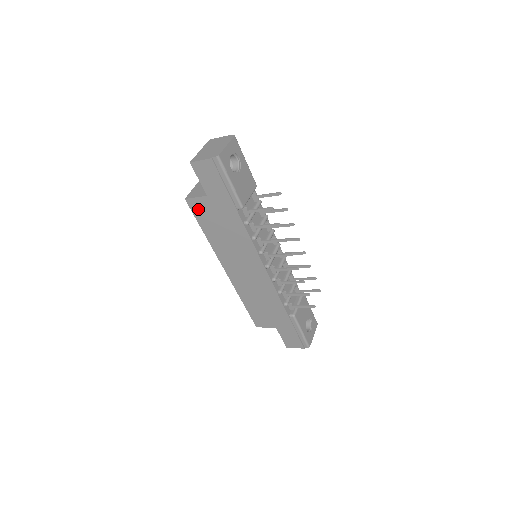
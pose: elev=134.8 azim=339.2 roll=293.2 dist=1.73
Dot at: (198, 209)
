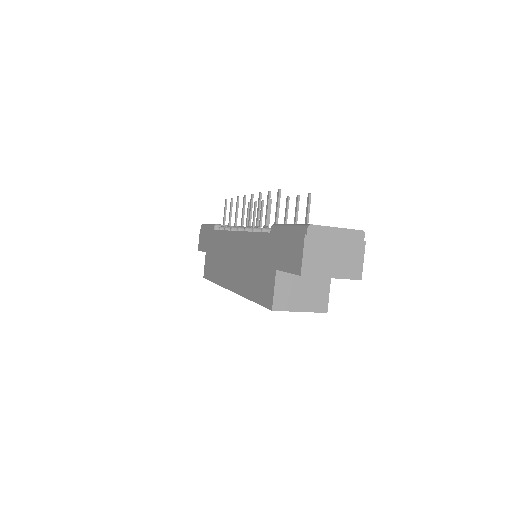
Dot at: (207, 271)
